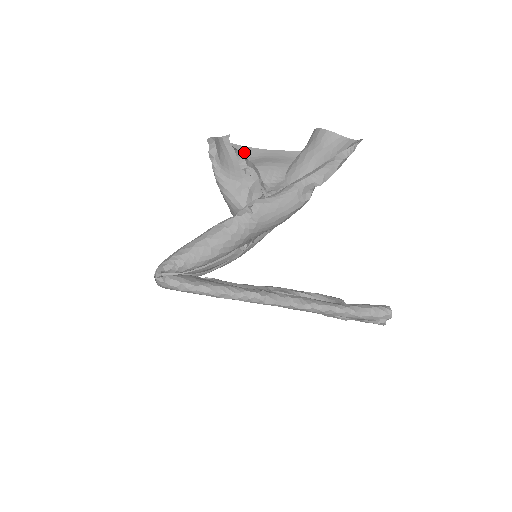
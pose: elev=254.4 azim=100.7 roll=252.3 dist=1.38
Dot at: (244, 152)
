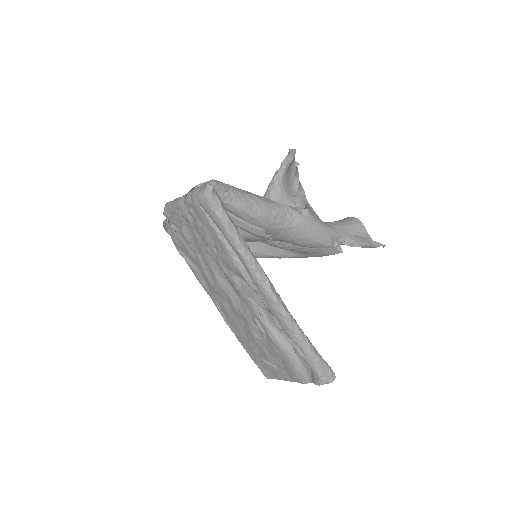
Dot at: occluded
